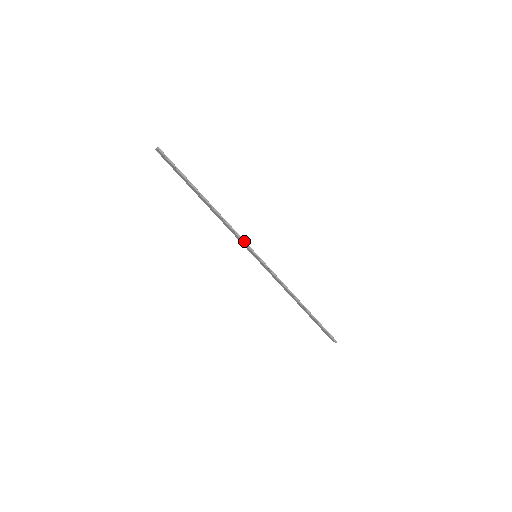
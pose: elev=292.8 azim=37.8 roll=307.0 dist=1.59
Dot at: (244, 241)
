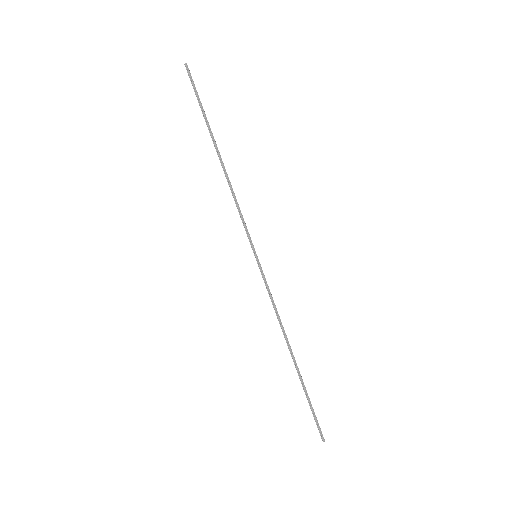
Dot at: (246, 227)
